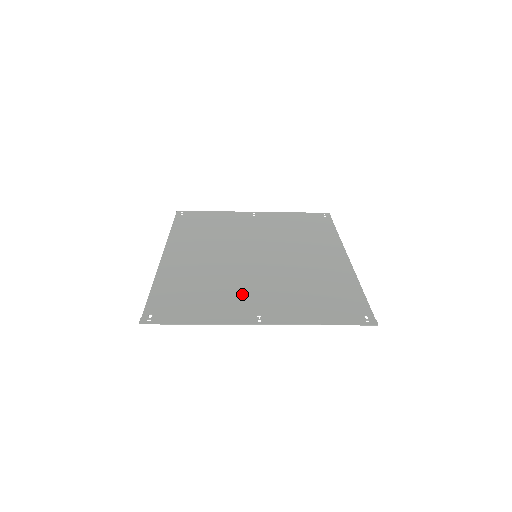
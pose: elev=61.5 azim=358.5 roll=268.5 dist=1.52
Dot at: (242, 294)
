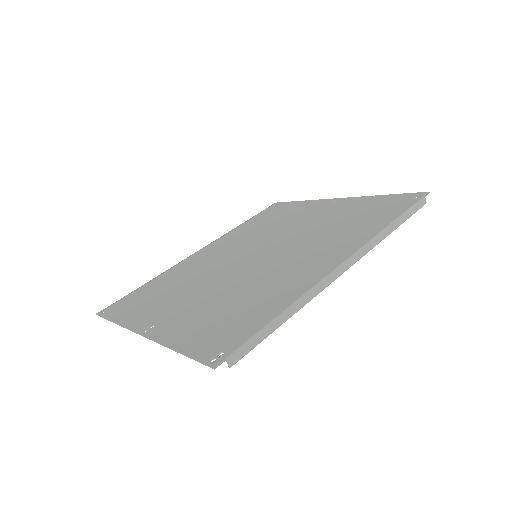
Dot at: (179, 299)
